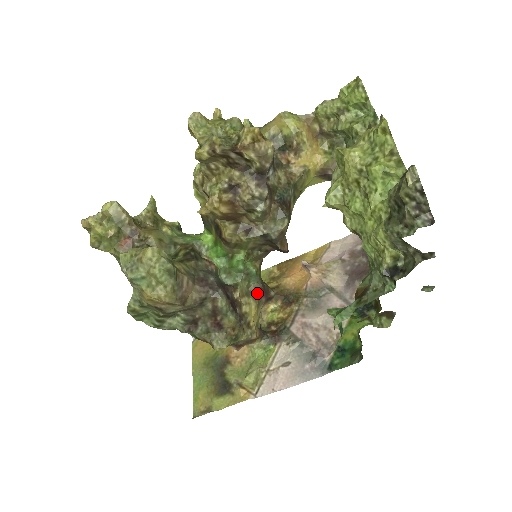
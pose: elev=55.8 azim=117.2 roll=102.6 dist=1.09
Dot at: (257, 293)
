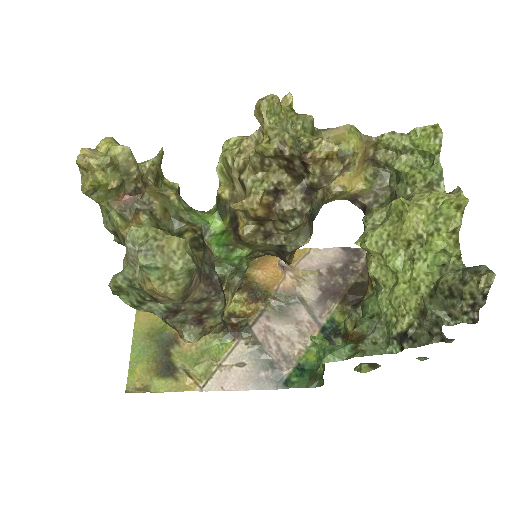
Dot at: (236, 287)
